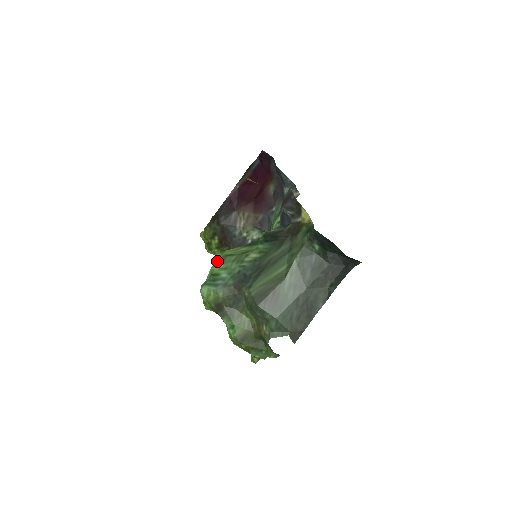
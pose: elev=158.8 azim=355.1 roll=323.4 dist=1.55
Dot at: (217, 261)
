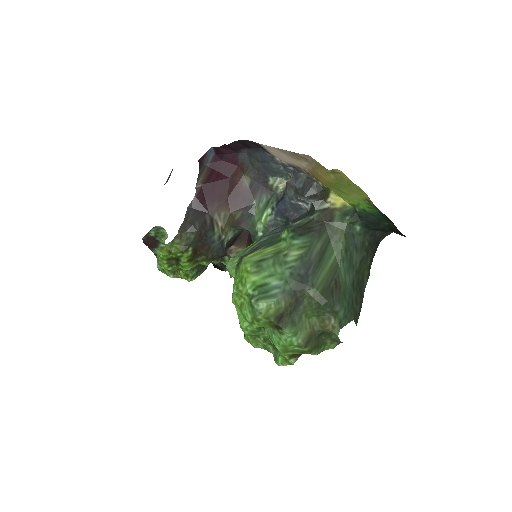
Dot at: (252, 271)
